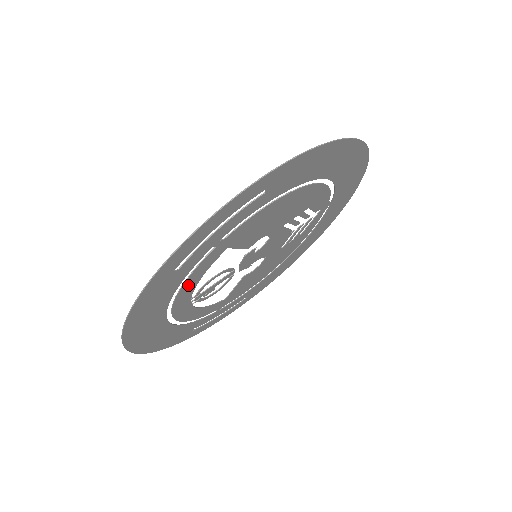
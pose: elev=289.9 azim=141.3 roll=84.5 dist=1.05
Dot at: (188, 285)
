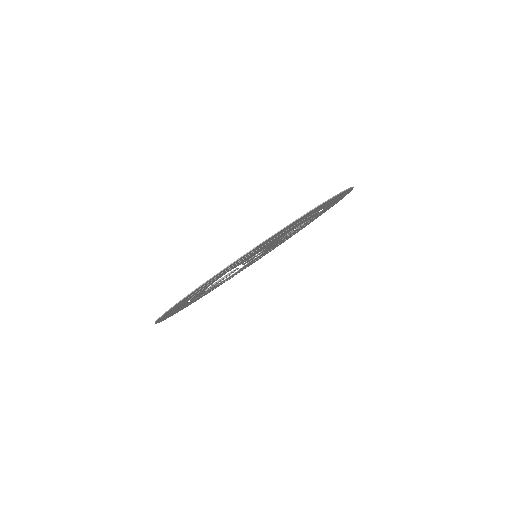
Dot at: (201, 291)
